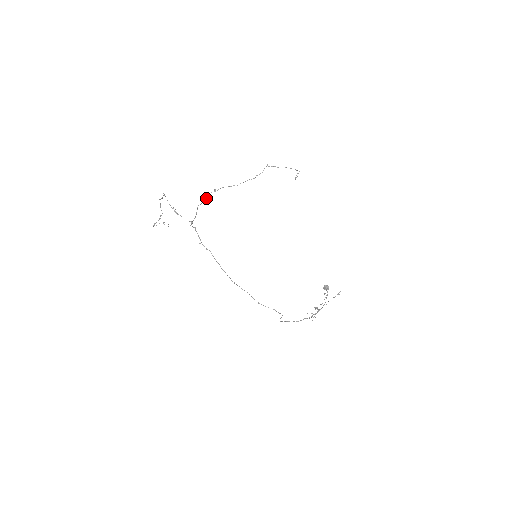
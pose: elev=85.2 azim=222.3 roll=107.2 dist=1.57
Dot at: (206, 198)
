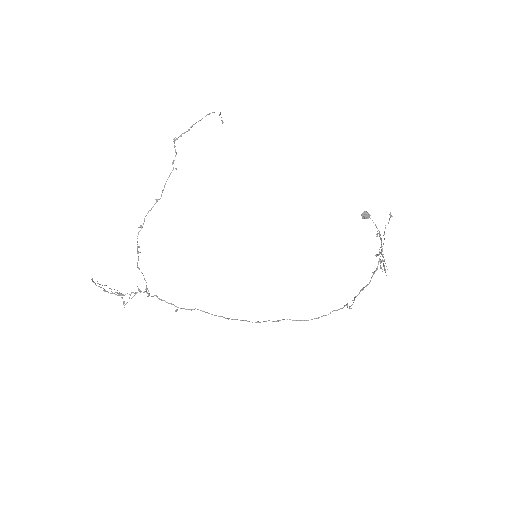
Dot at: (138, 246)
